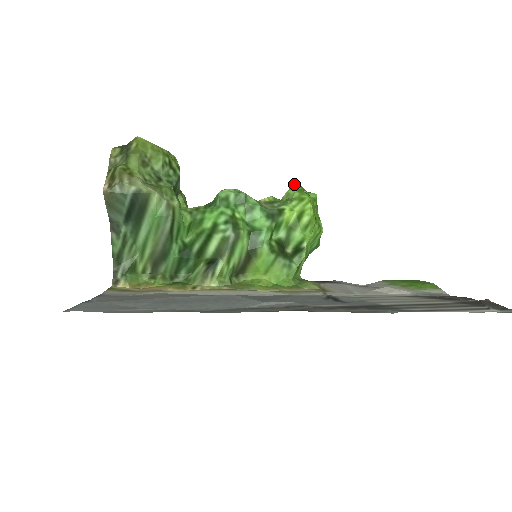
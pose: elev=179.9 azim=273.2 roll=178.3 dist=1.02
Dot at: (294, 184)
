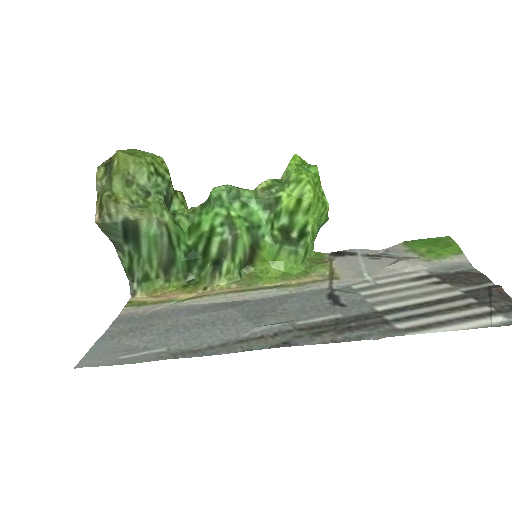
Dot at: (293, 157)
